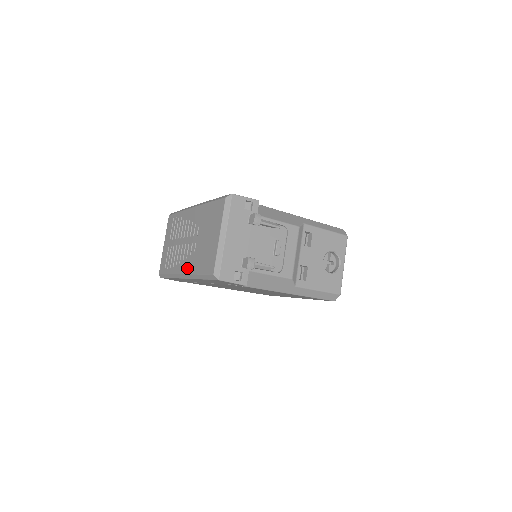
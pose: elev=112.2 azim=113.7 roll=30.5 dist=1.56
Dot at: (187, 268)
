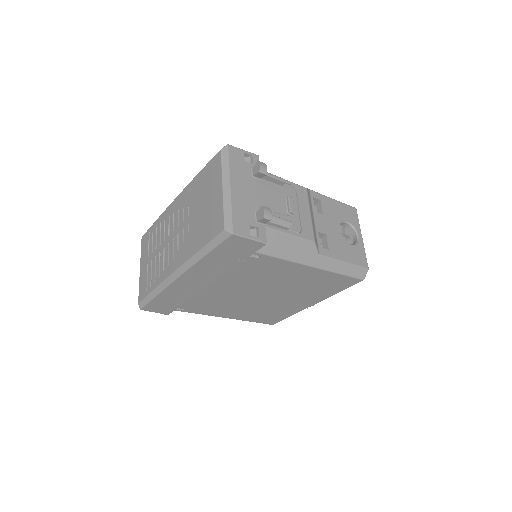
Dot at: (181, 258)
